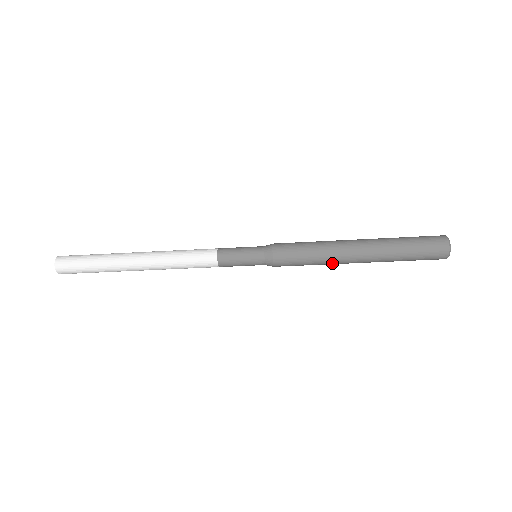
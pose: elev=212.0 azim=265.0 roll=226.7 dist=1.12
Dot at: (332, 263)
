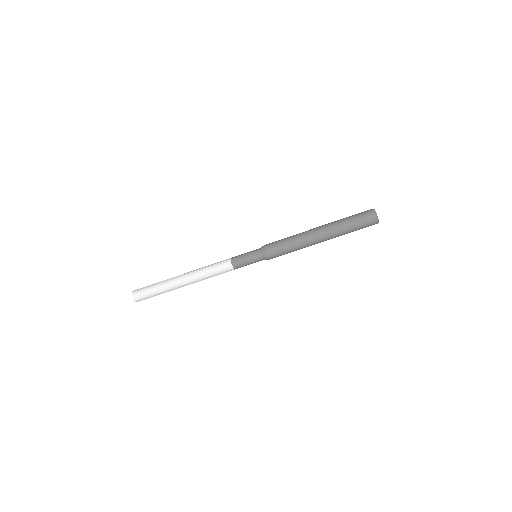
Dot at: (304, 244)
